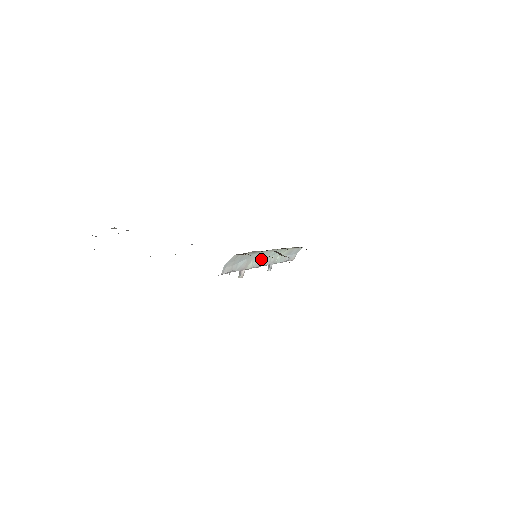
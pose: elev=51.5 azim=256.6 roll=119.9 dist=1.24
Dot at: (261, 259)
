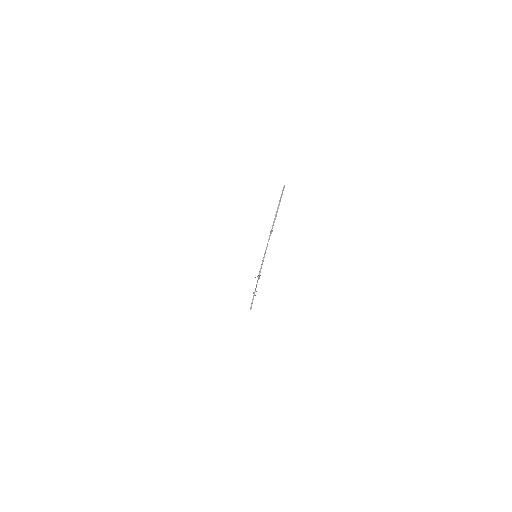
Dot at: (261, 264)
